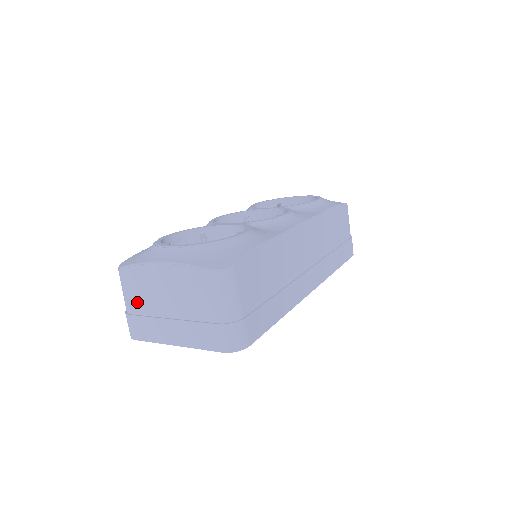
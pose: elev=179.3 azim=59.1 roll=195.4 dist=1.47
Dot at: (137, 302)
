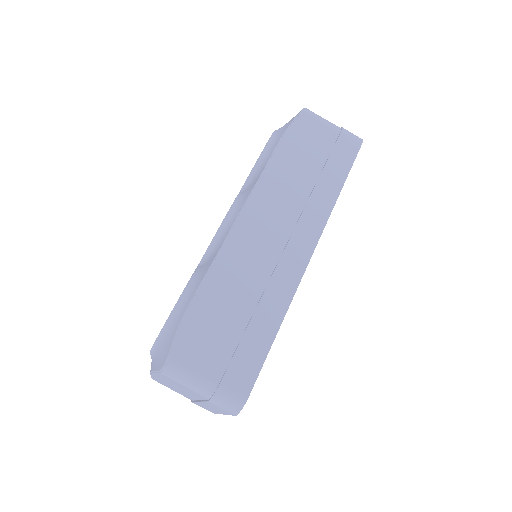
Dot at: (182, 394)
